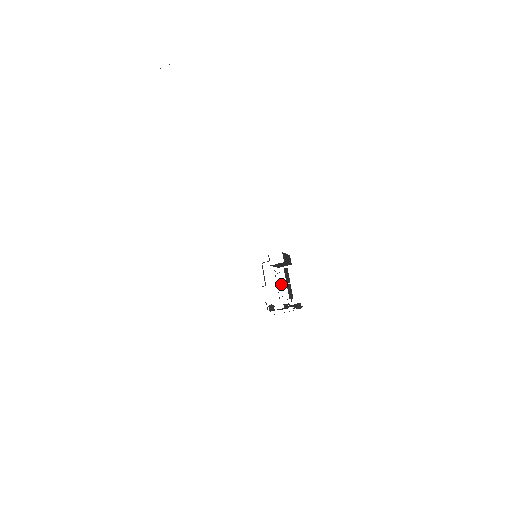
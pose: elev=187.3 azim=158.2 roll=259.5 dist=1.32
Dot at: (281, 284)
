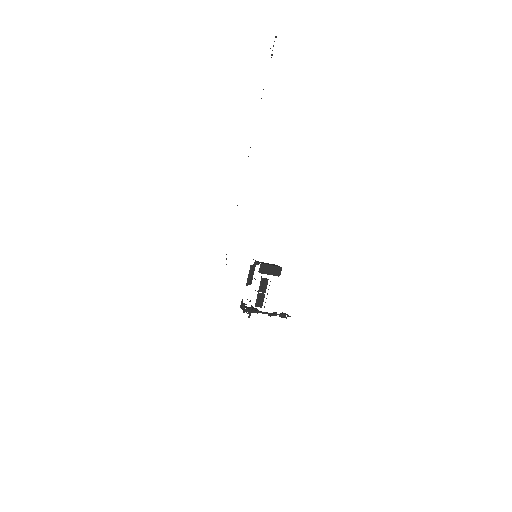
Dot at: occluded
